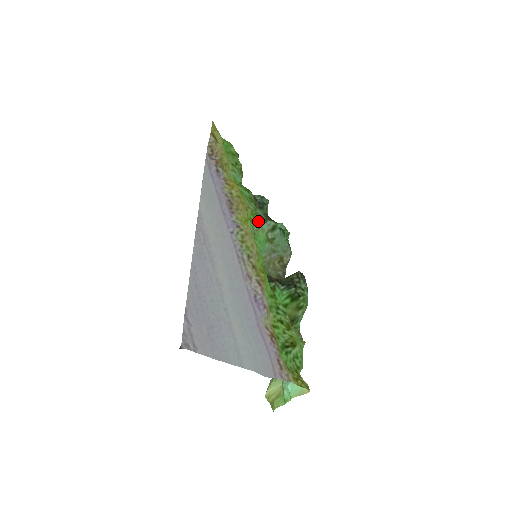
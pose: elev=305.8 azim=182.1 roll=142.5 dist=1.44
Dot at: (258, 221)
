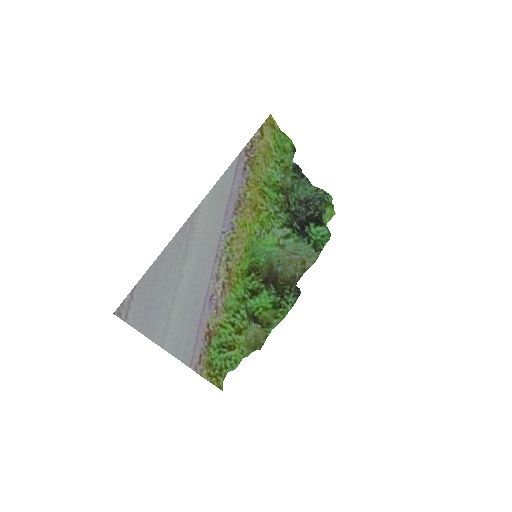
Dot at: (271, 225)
